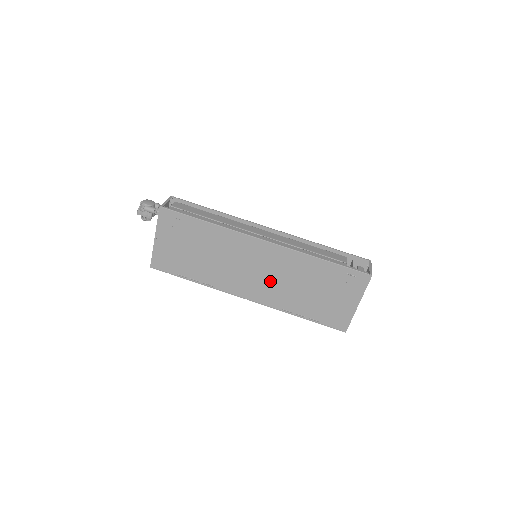
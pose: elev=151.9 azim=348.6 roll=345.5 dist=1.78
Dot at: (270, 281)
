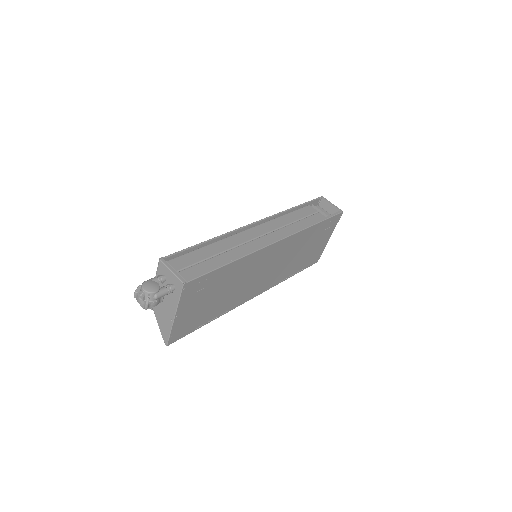
Dot at: (276, 269)
